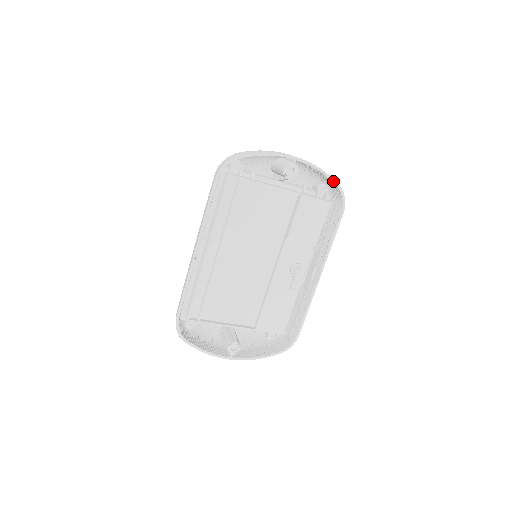
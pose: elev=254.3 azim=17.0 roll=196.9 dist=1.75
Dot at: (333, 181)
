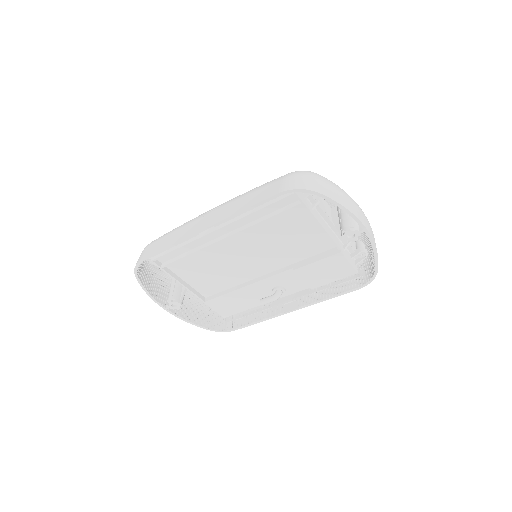
Dot at: (376, 265)
